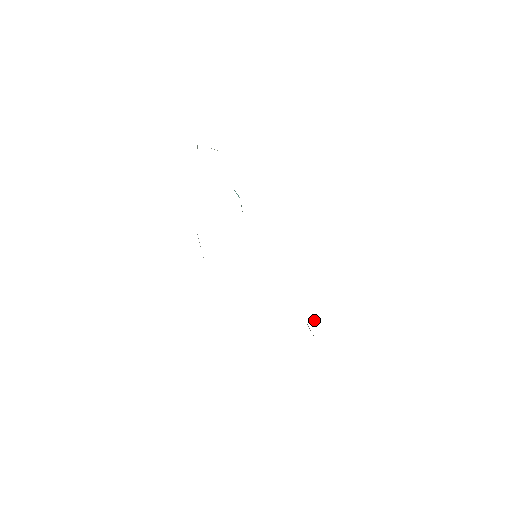
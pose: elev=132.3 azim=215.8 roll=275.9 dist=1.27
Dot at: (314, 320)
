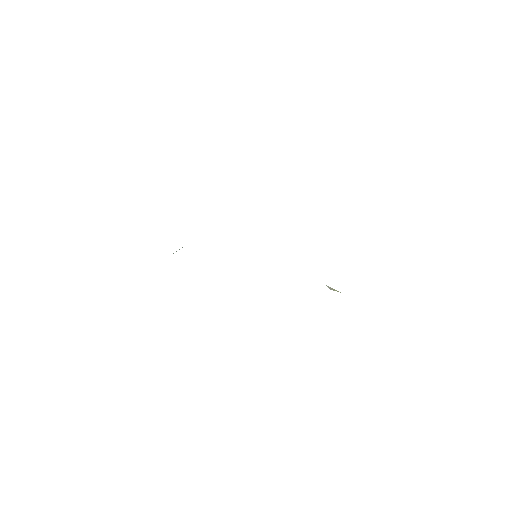
Dot at: occluded
